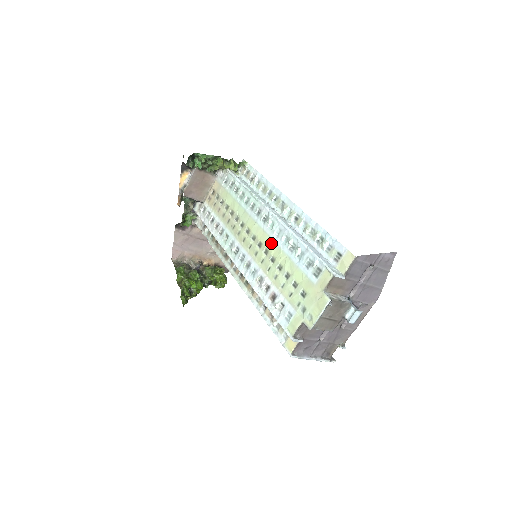
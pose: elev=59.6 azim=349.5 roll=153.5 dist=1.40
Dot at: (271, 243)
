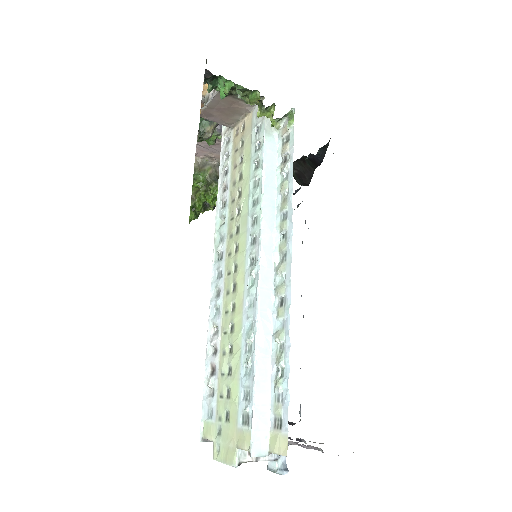
Dot at: (240, 306)
